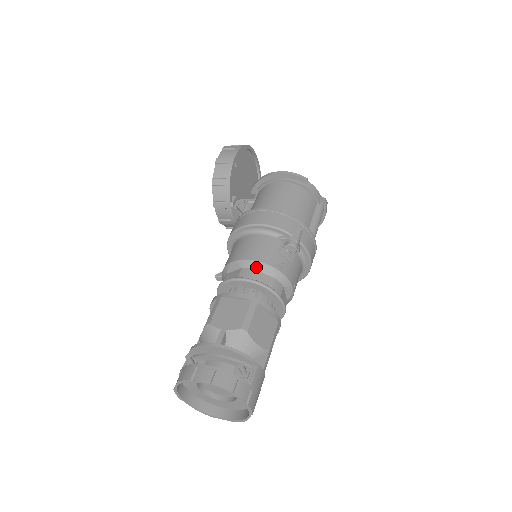
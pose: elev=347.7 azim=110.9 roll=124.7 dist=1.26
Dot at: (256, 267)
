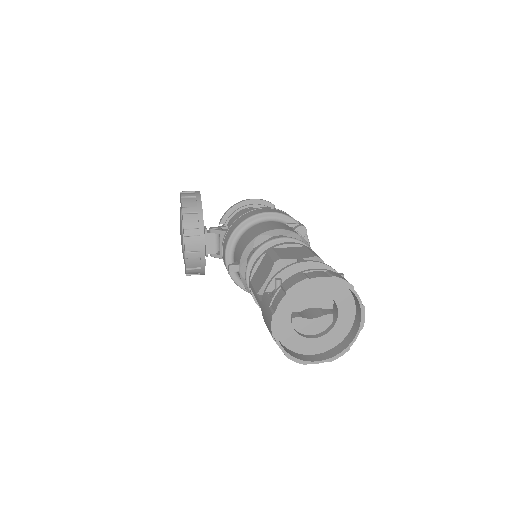
Dot at: (286, 234)
